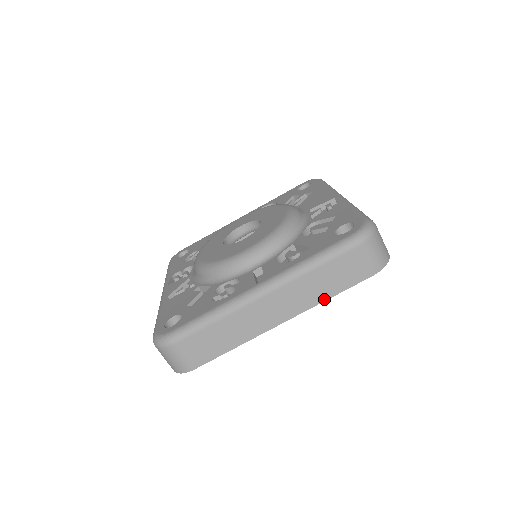
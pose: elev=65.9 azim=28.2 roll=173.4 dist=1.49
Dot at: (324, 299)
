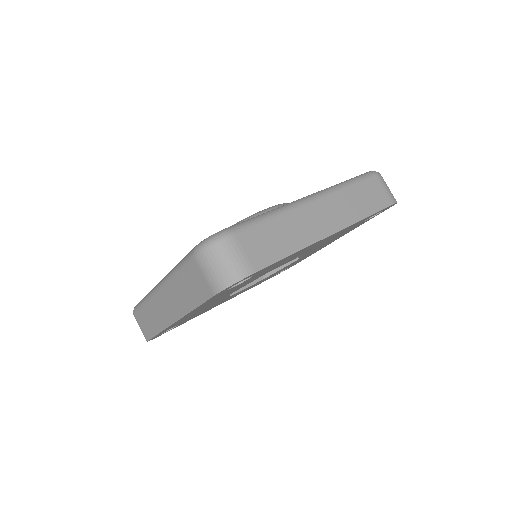
Dot at: (363, 217)
